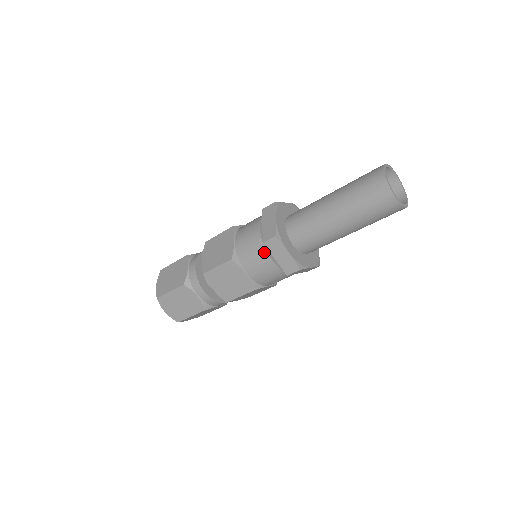
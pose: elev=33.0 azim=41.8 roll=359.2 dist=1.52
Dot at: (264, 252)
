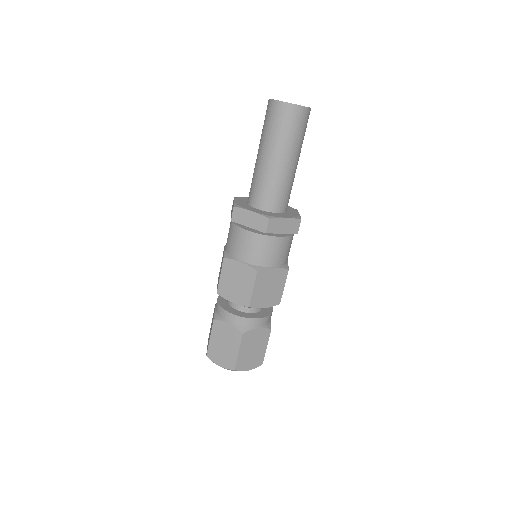
Dot at: (239, 230)
